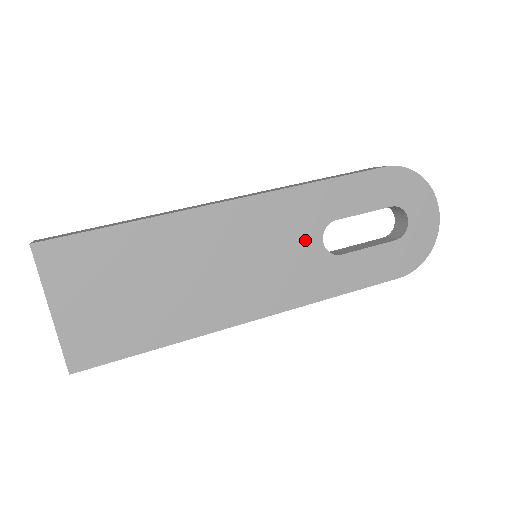
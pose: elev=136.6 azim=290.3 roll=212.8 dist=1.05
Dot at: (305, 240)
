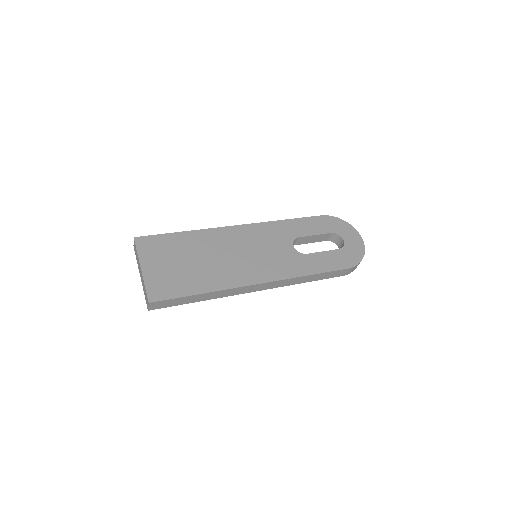
Dot at: (283, 245)
